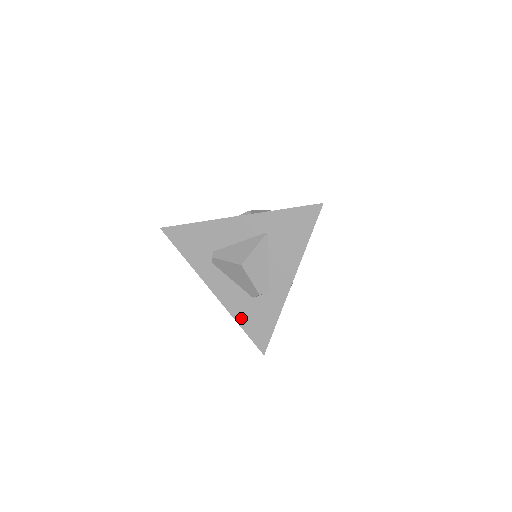
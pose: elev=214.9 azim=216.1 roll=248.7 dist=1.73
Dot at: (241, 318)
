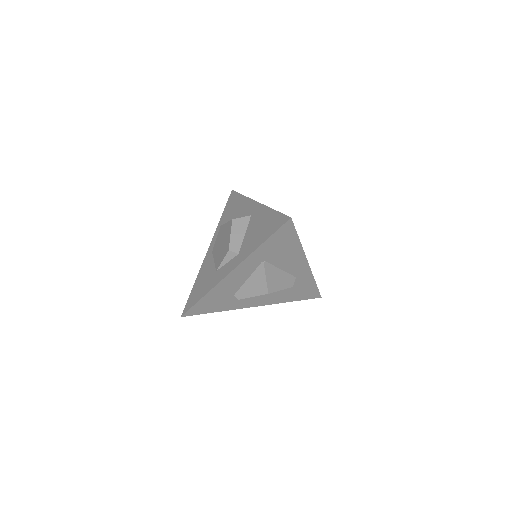
Dot at: (289, 299)
